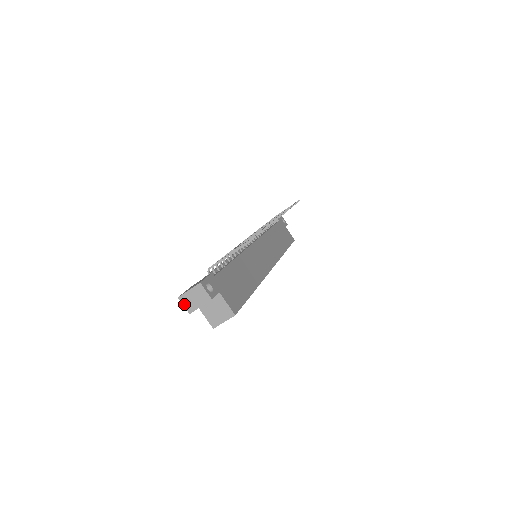
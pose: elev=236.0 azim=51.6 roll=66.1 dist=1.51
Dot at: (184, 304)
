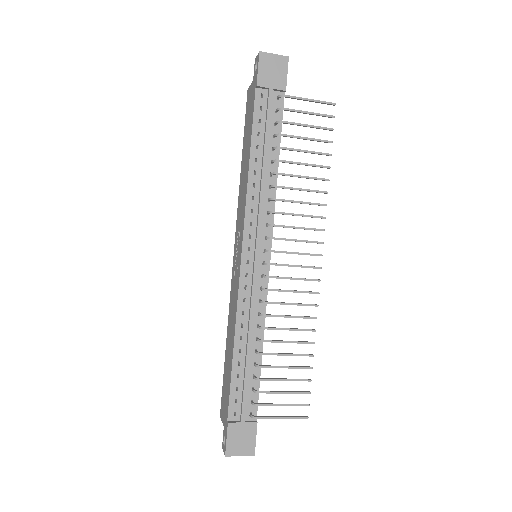
Dot at: occluded
